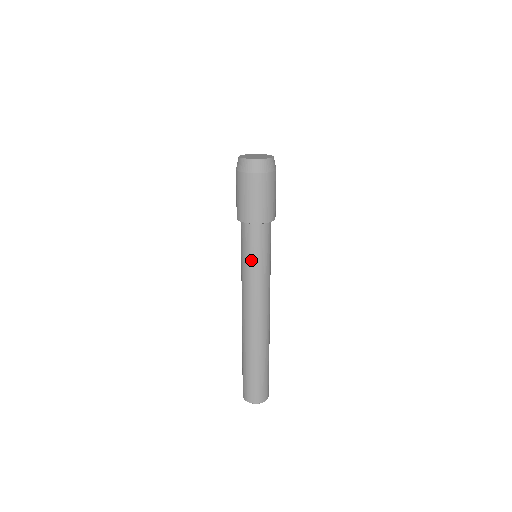
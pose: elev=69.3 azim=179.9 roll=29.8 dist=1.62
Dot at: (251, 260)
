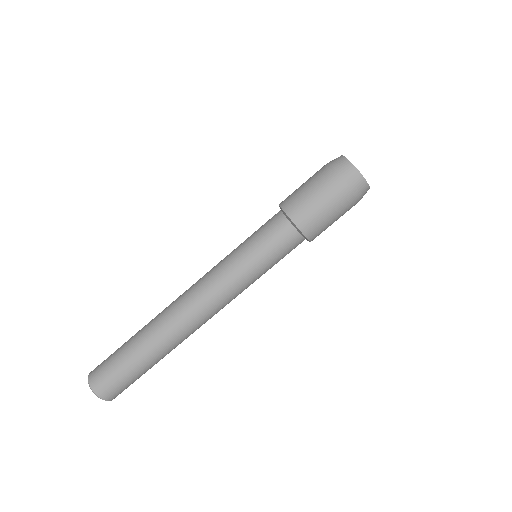
Dot at: (252, 254)
